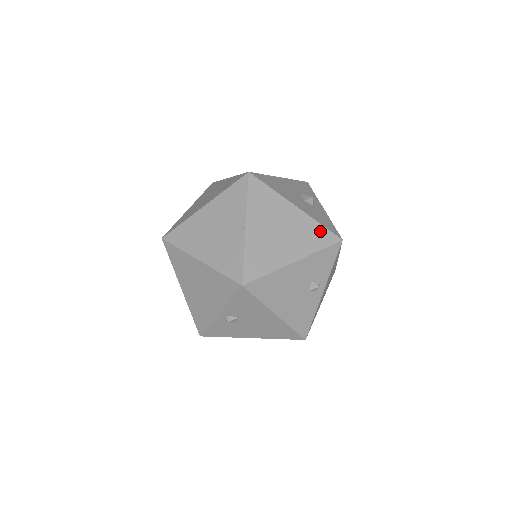
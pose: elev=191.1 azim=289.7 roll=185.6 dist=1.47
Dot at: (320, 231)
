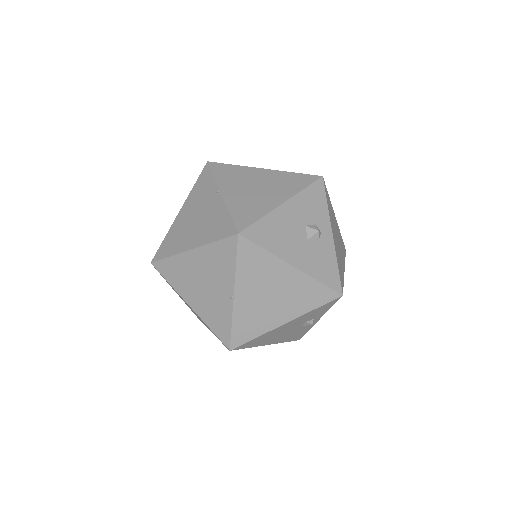
Dot at: (318, 290)
